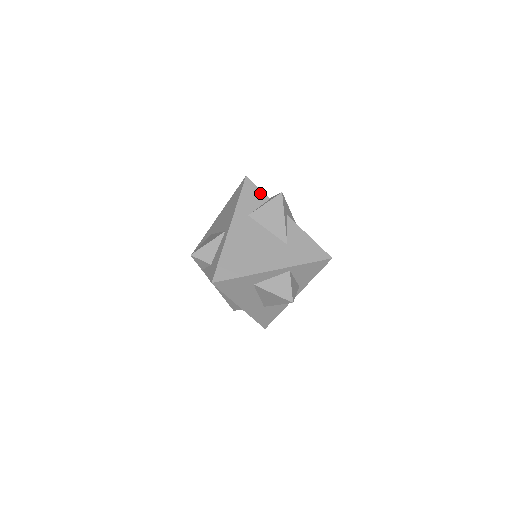
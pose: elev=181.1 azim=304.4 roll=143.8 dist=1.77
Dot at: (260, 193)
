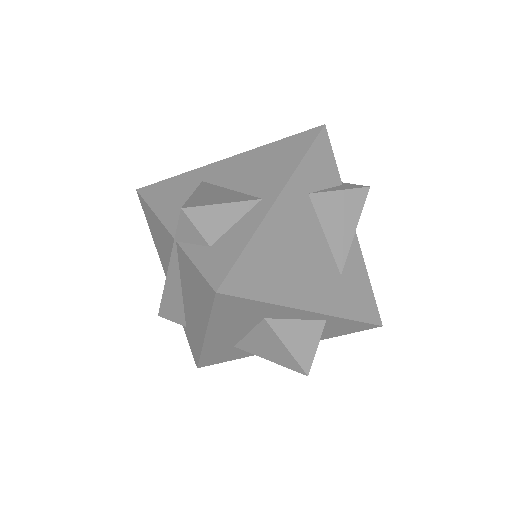
Dot at: (333, 166)
